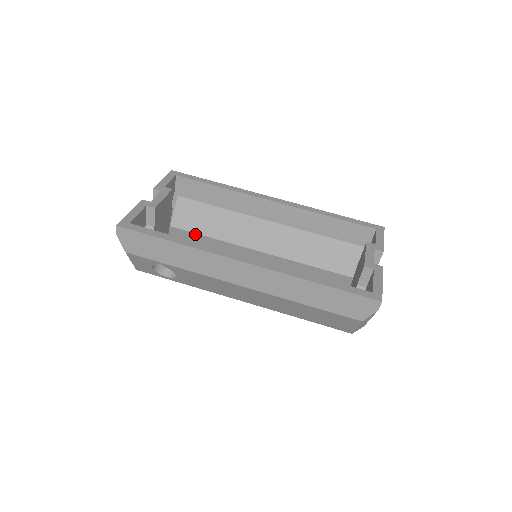
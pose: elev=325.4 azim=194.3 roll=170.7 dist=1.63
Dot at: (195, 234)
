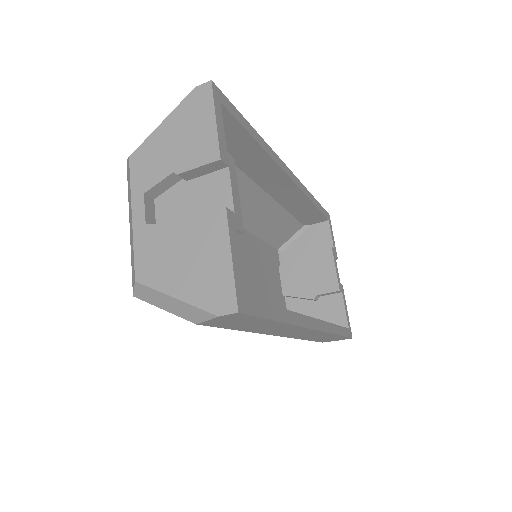
Dot at: occluded
